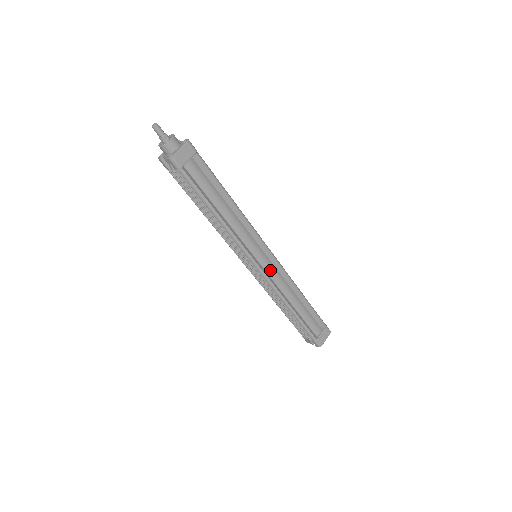
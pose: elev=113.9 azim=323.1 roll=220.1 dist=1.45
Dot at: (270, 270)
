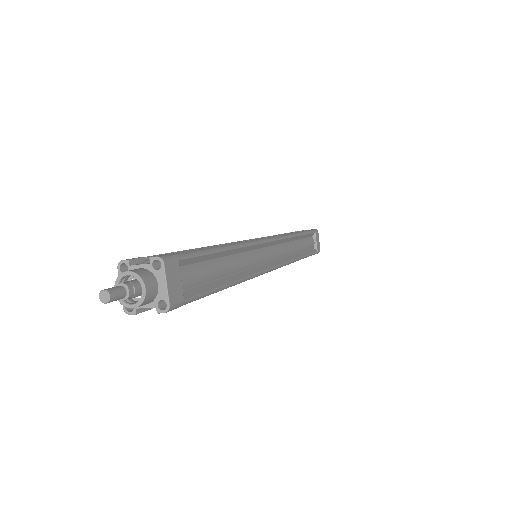
Dot at: (277, 254)
